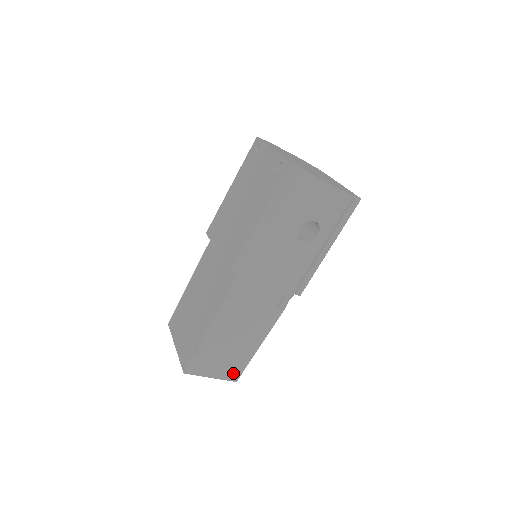
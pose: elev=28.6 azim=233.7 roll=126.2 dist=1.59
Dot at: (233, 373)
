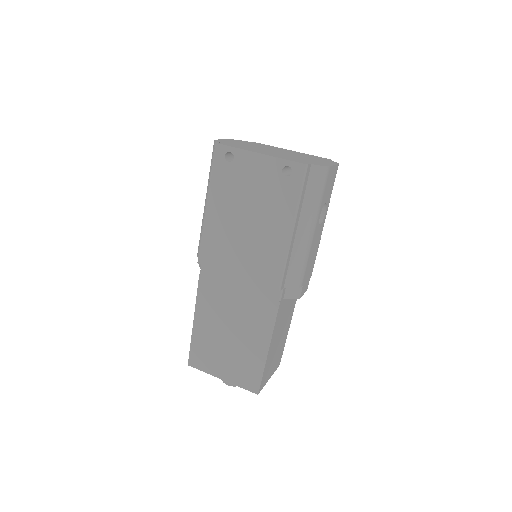
Dot at: (278, 361)
